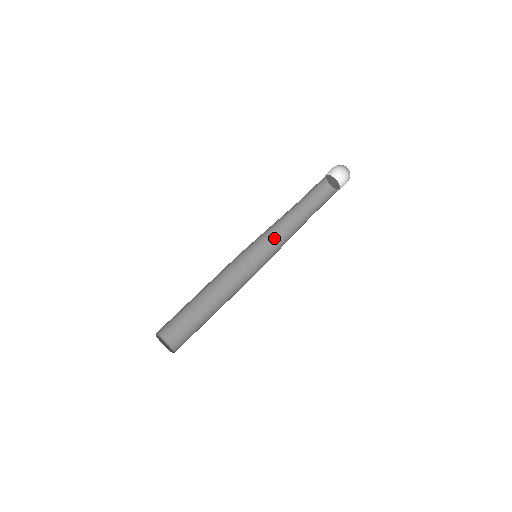
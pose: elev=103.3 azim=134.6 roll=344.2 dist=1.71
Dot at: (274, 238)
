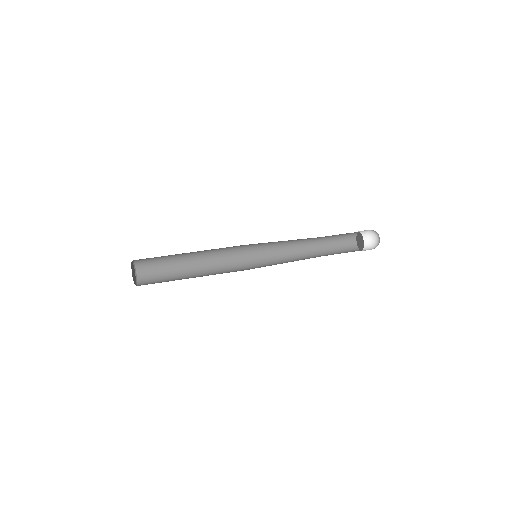
Dot at: (281, 250)
